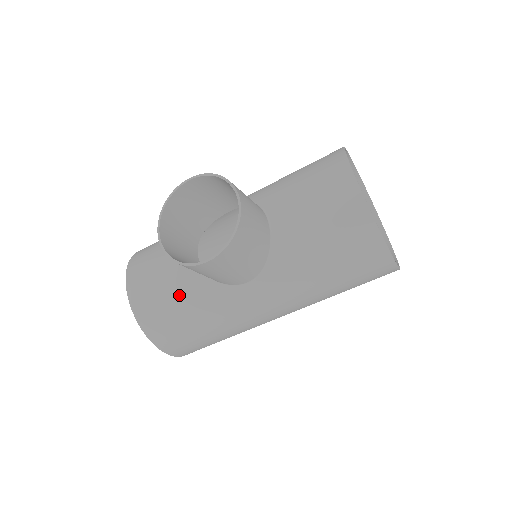
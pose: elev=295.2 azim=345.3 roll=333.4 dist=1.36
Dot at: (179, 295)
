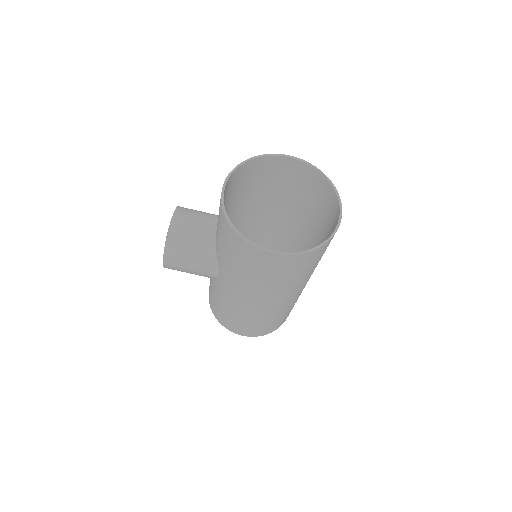
Dot at: (212, 289)
